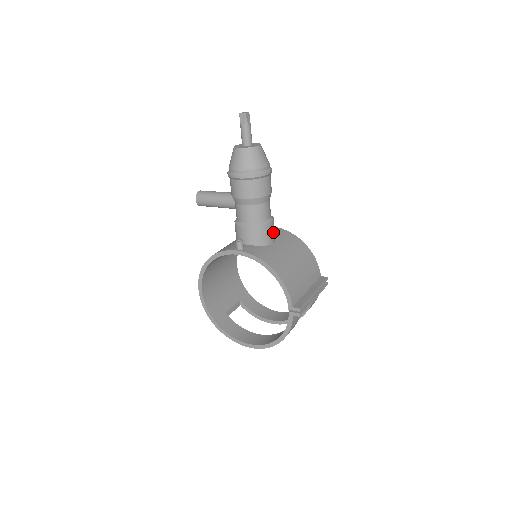
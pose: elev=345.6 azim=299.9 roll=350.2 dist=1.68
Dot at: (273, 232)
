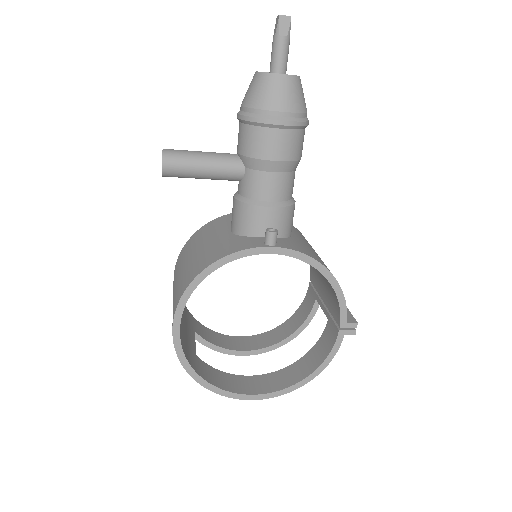
Dot at: occluded
